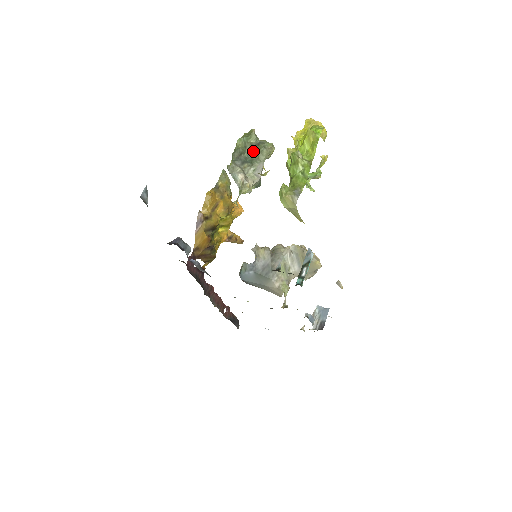
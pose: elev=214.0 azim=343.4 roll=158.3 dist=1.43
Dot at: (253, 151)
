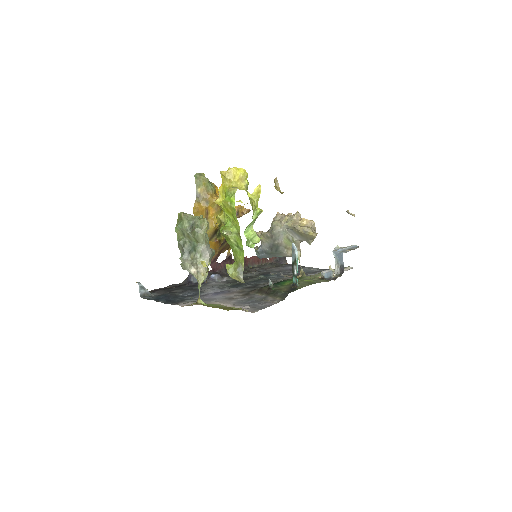
Dot at: (191, 238)
